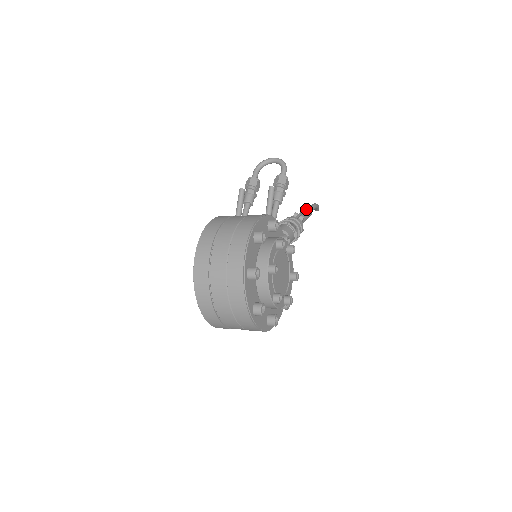
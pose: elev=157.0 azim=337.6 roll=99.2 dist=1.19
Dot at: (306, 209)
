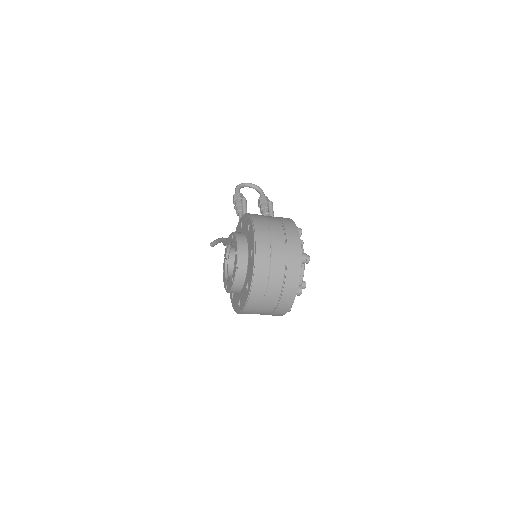
Dot at: occluded
